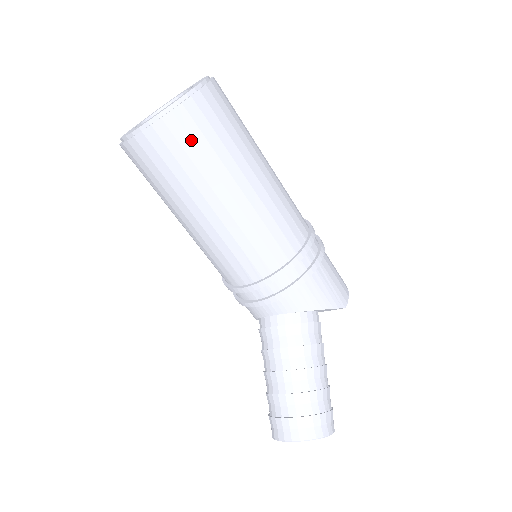
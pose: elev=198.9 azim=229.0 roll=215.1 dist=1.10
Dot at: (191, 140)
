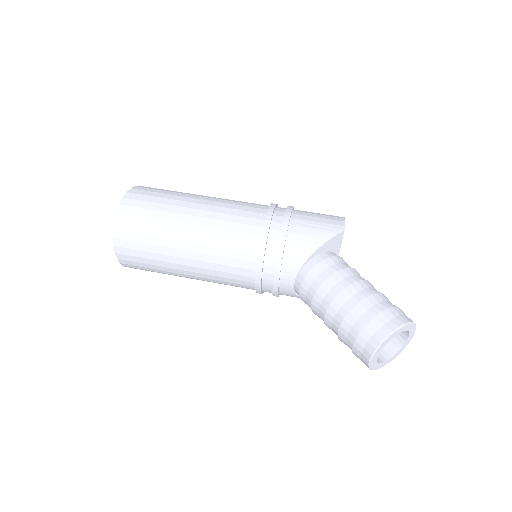
Dot at: (138, 225)
